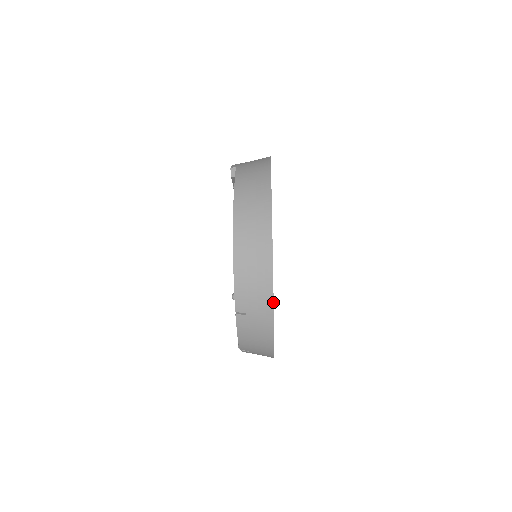
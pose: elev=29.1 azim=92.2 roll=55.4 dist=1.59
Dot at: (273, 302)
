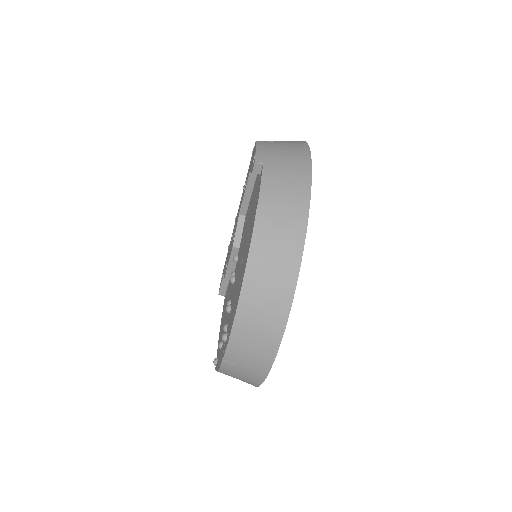
Dot at: (271, 366)
